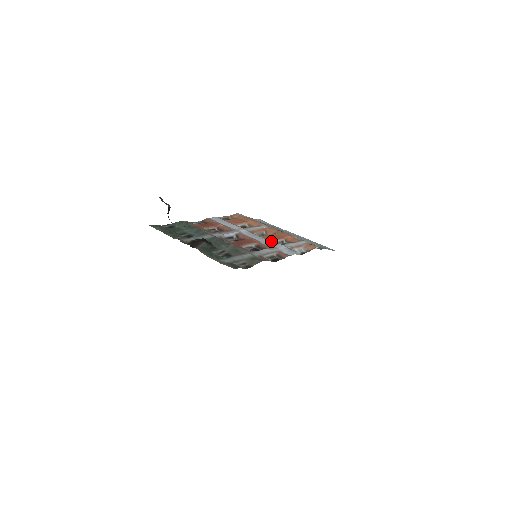
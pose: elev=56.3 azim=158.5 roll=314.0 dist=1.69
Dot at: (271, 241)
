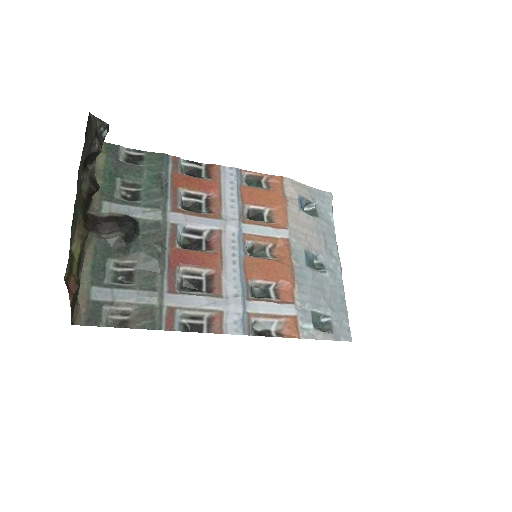
Dot at: (240, 280)
